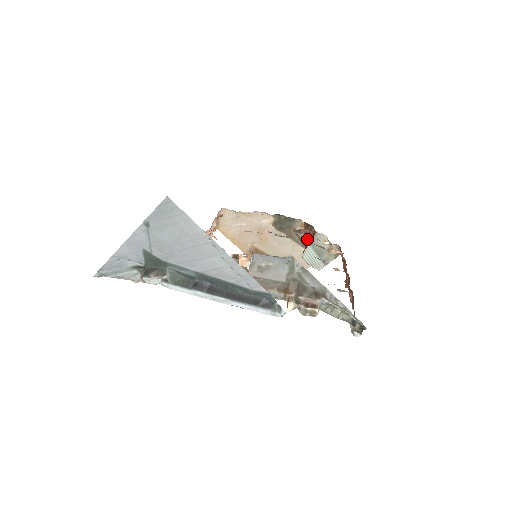
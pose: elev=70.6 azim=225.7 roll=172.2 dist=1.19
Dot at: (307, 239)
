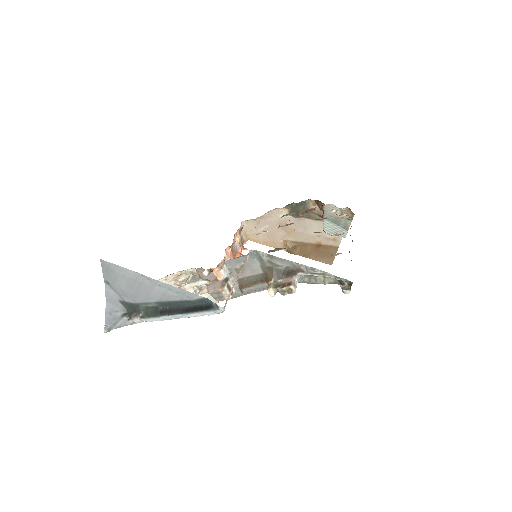
Dot at: occluded
